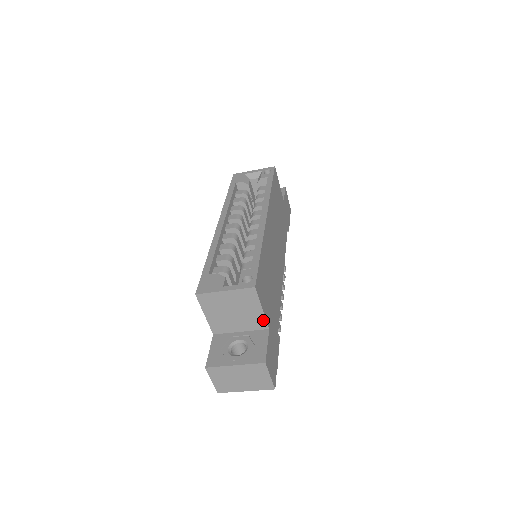
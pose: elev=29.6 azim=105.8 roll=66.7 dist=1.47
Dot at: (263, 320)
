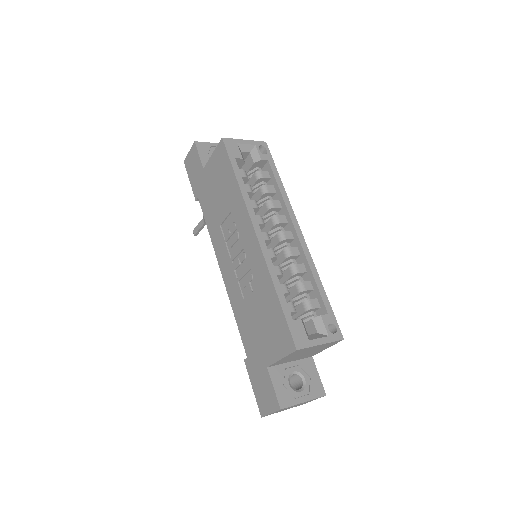
Dot at: (317, 353)
